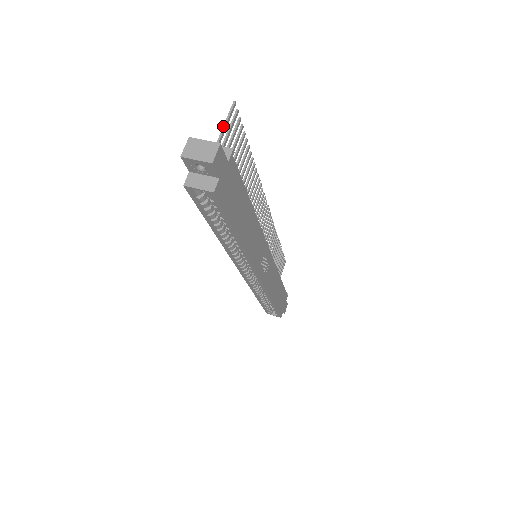
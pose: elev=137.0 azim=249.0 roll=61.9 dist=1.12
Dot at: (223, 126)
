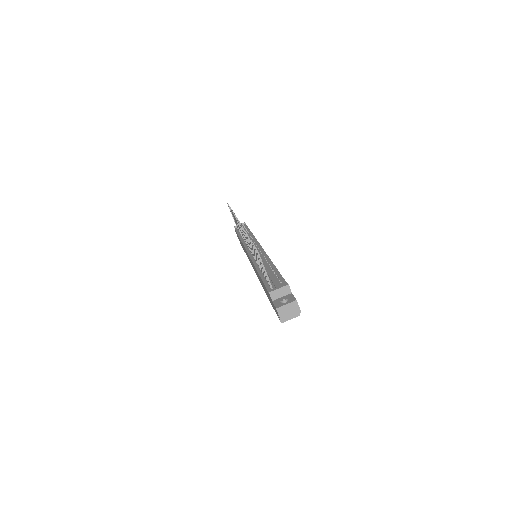
Dot at: (264, 270)
